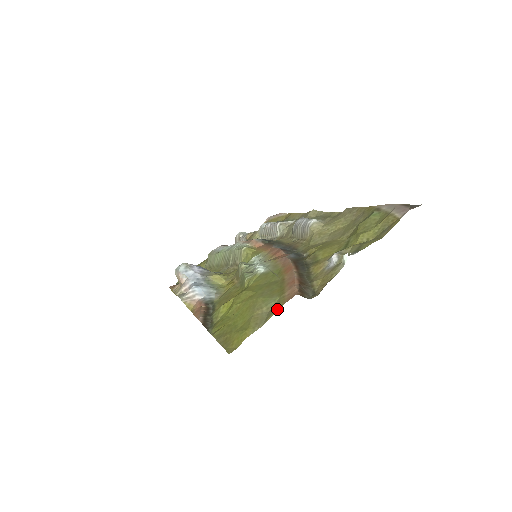
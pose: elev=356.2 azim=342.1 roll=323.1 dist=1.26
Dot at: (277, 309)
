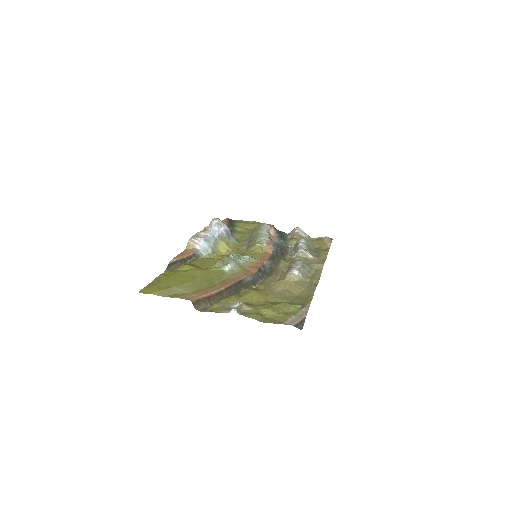
Dot at: (176, 297)
